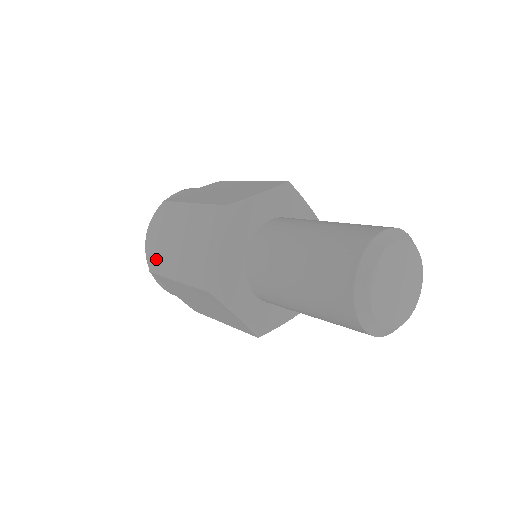
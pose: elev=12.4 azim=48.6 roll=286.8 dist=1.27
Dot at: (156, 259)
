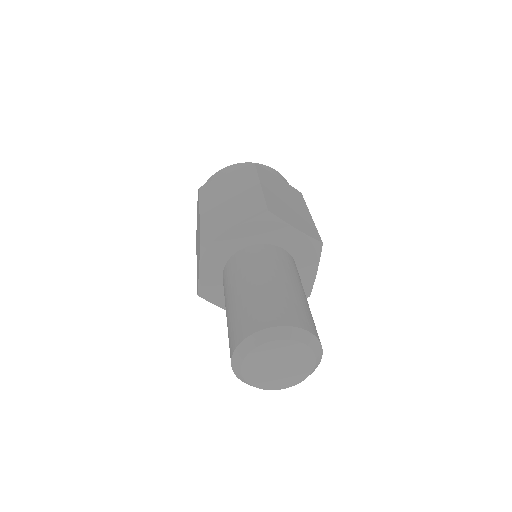
Dot at: (196, 234)
